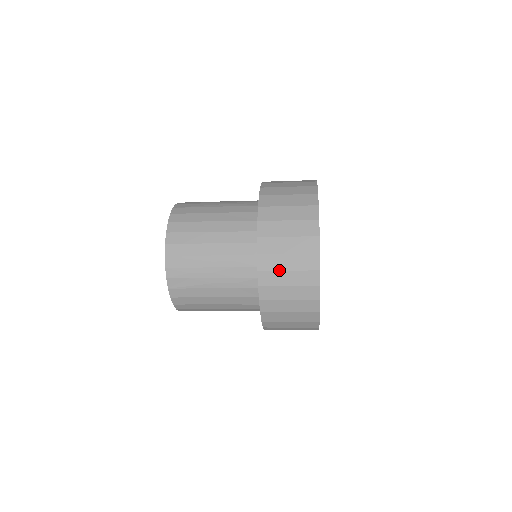
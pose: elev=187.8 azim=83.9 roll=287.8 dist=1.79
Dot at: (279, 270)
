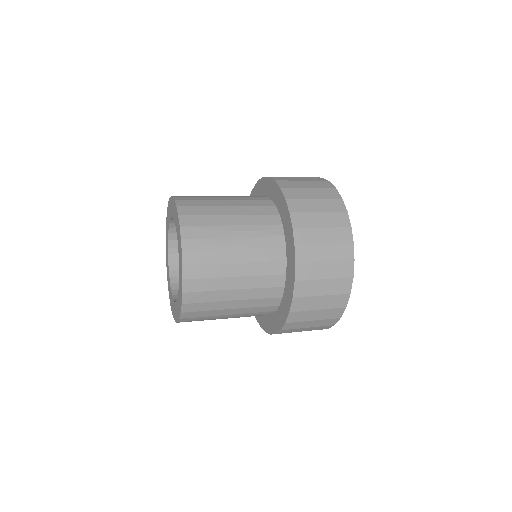
Dot at: (313, 227)
